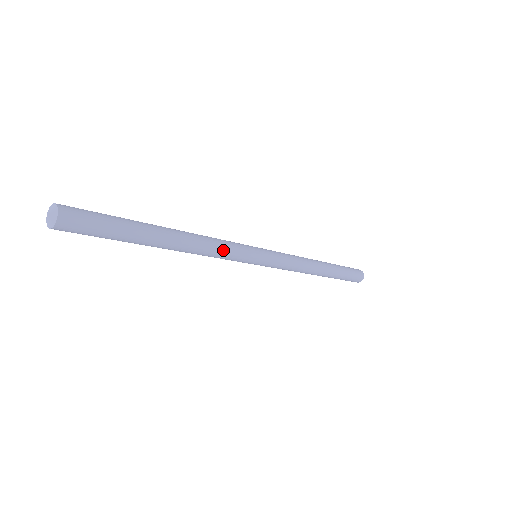
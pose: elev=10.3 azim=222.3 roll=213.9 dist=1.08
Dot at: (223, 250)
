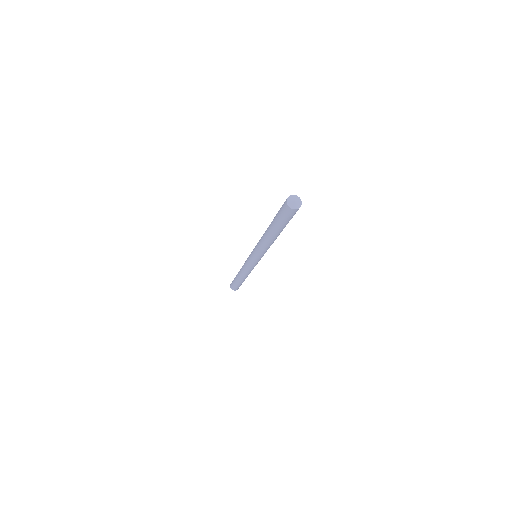
Dot at: occluded
